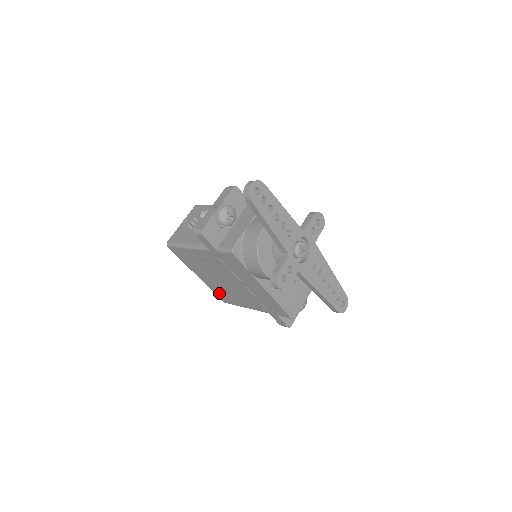
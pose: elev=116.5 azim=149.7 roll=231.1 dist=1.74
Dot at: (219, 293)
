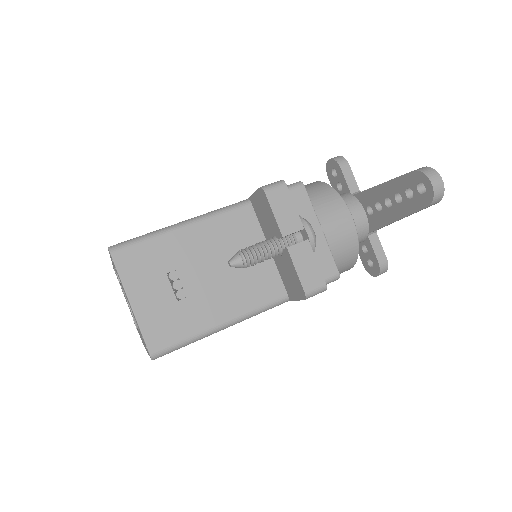
Dot at: occluded
